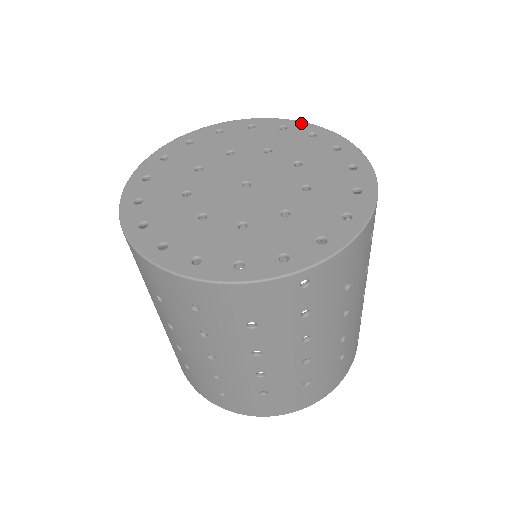
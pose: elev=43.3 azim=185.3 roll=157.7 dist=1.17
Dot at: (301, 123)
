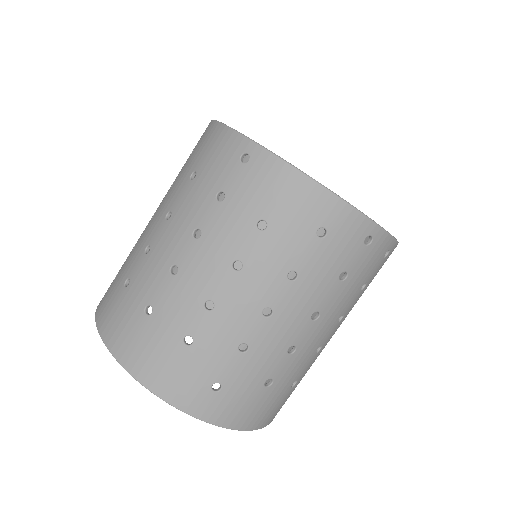
Dot at: occluded
